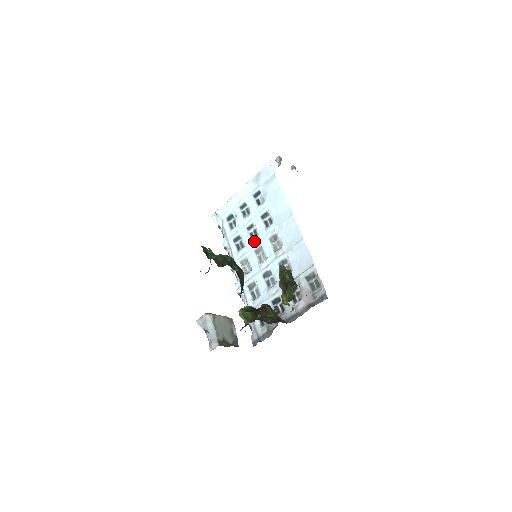
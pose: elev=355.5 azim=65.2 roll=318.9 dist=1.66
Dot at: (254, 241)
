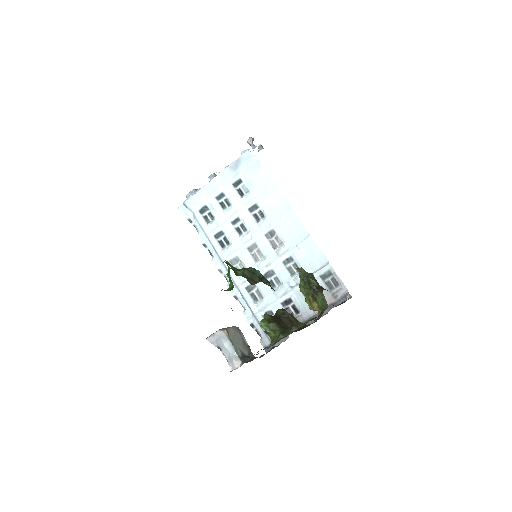
Dot at: (244, 237)
